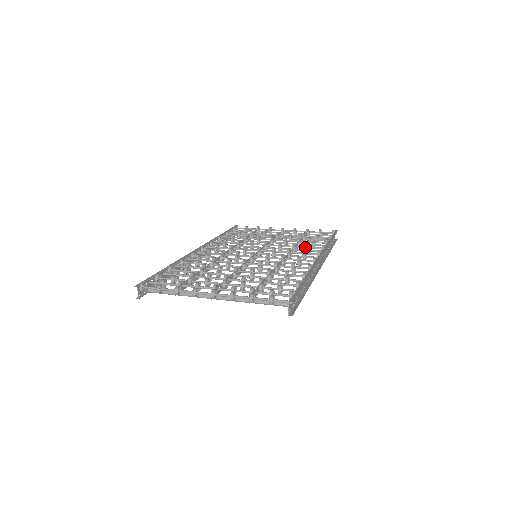
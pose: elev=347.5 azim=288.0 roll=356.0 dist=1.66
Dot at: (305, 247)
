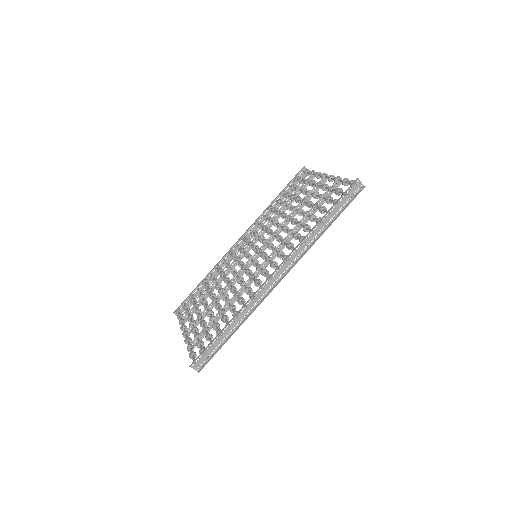
Dot at: (295, 236)
